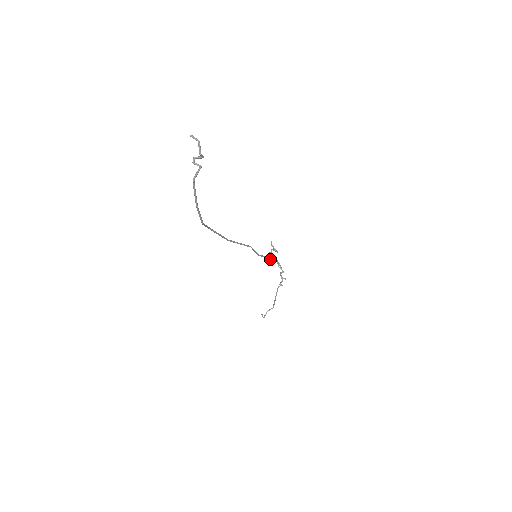
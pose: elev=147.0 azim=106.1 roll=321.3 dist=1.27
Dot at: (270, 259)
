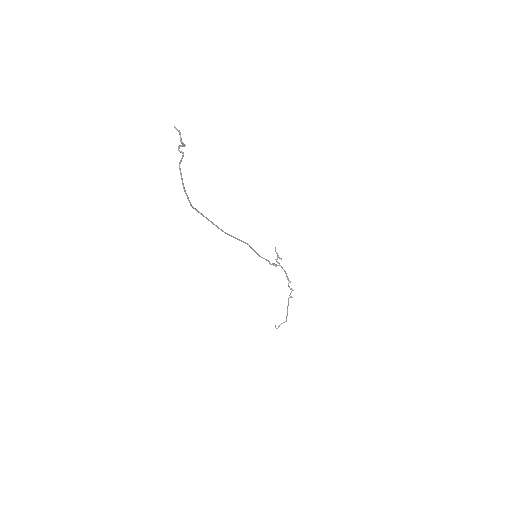
Dot at: (273, 264)
